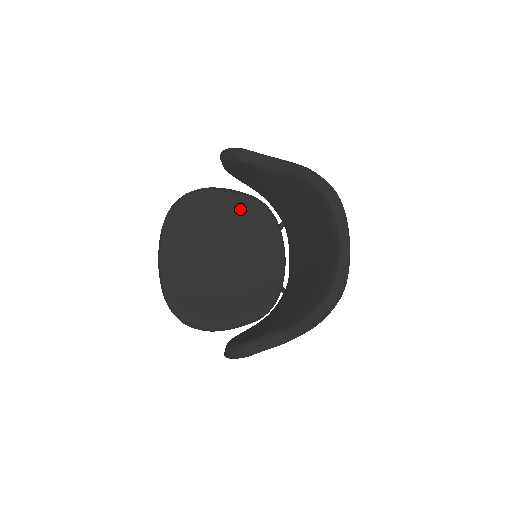
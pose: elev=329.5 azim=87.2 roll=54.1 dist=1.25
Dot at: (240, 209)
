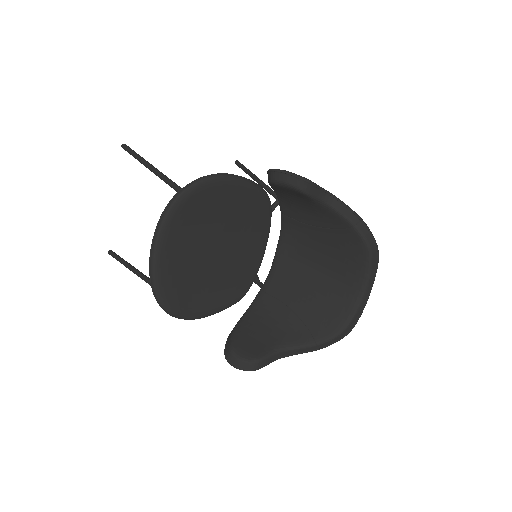
Dot at: (247, 200)
